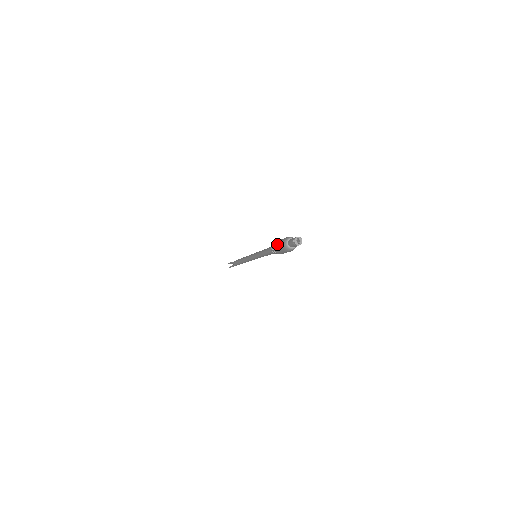
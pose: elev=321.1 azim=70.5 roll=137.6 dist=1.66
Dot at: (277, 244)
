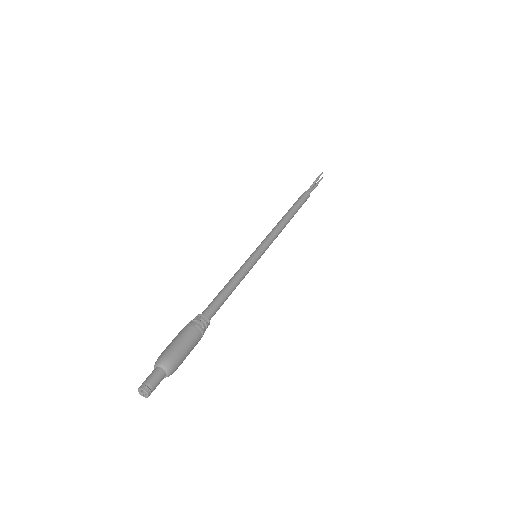
Dot at: (173, 339)
